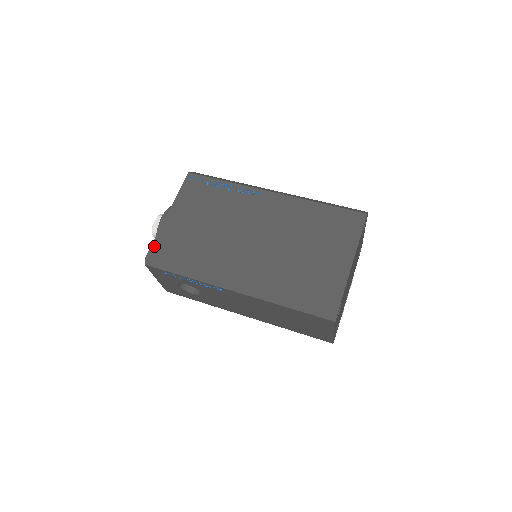
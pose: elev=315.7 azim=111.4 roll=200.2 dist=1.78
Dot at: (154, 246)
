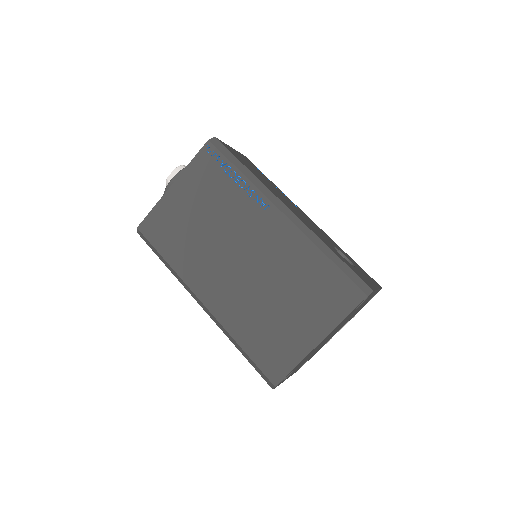
Dot at: (148, 219)
